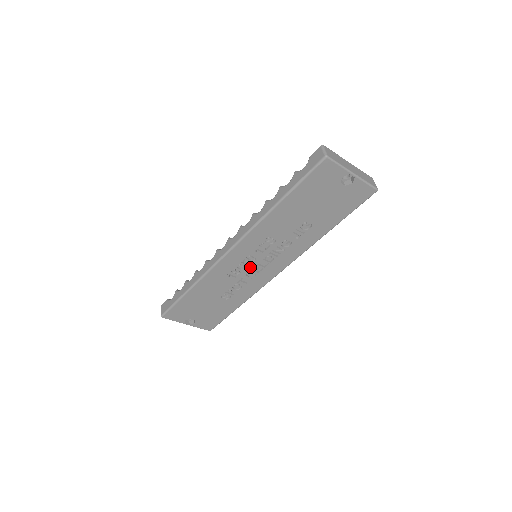
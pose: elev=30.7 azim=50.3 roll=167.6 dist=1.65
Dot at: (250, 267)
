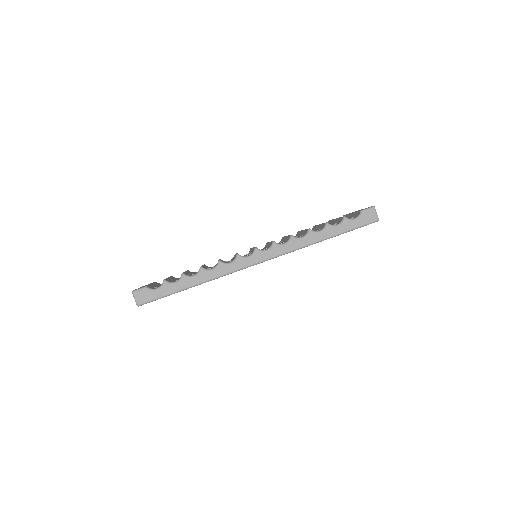
Dot at: occluded
